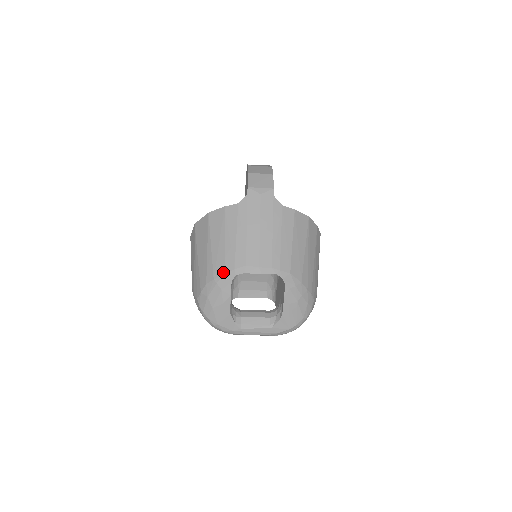
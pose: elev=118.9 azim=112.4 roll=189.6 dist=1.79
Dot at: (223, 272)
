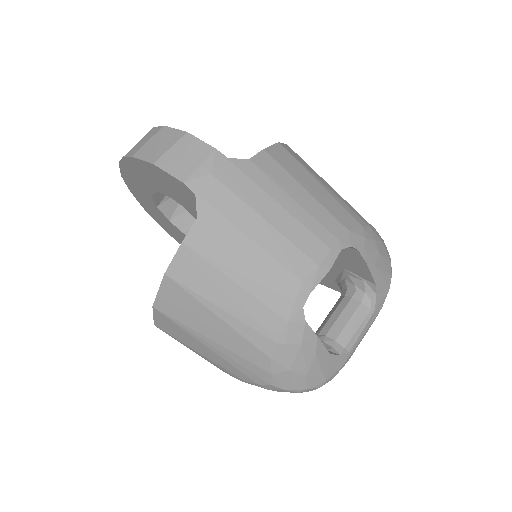
Dot at: (282, 323)
